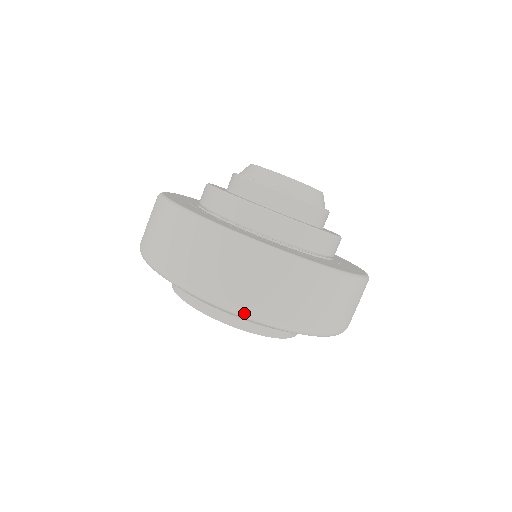
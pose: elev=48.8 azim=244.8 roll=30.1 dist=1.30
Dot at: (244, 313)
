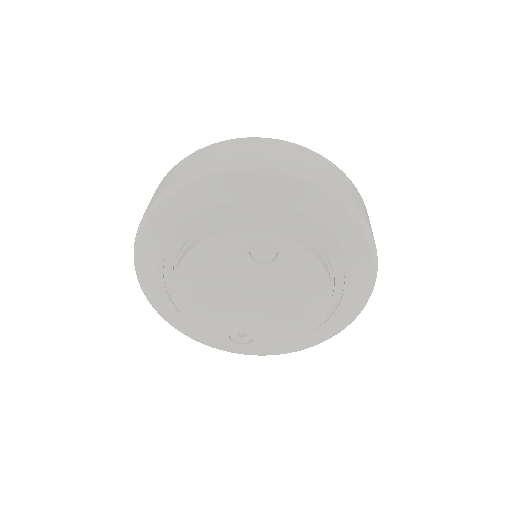
Dot at: (250, 166)
